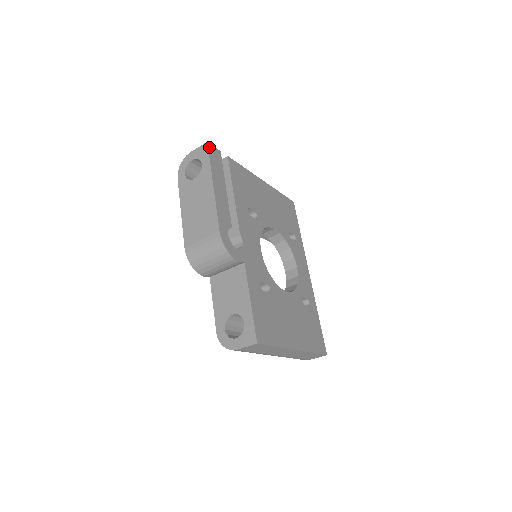
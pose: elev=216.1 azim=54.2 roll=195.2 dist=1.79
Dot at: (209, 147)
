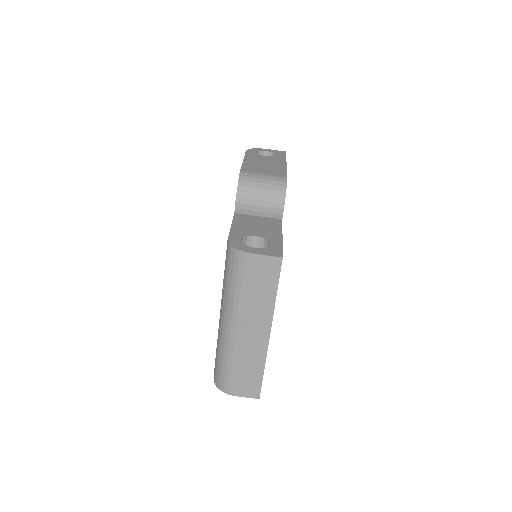
Dot at: occluded
